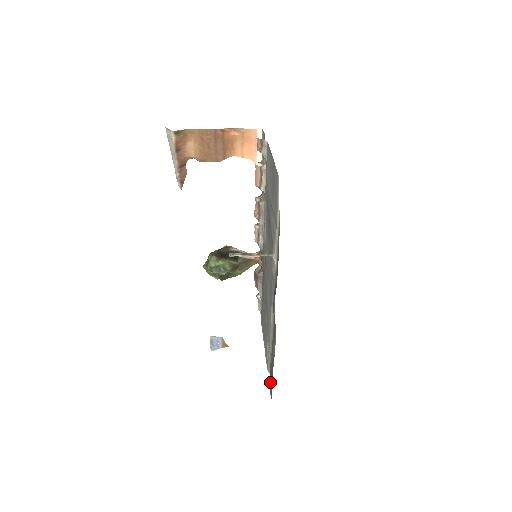
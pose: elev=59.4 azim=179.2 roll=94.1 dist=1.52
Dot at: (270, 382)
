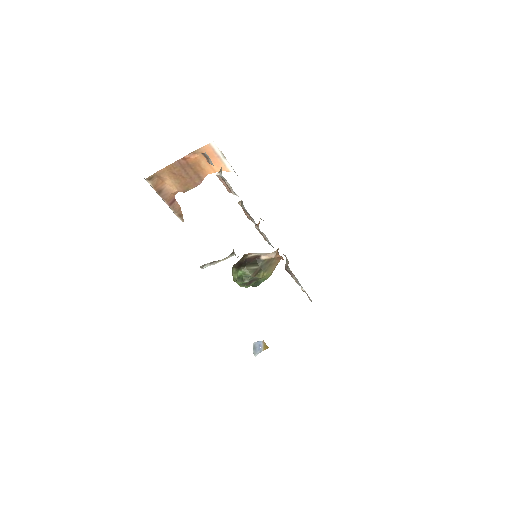
Dot at: occluded
